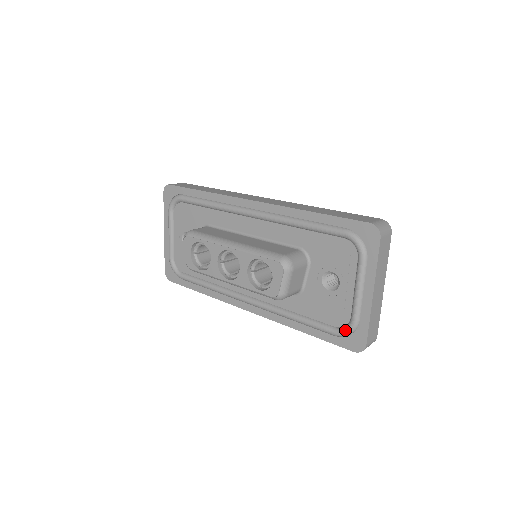
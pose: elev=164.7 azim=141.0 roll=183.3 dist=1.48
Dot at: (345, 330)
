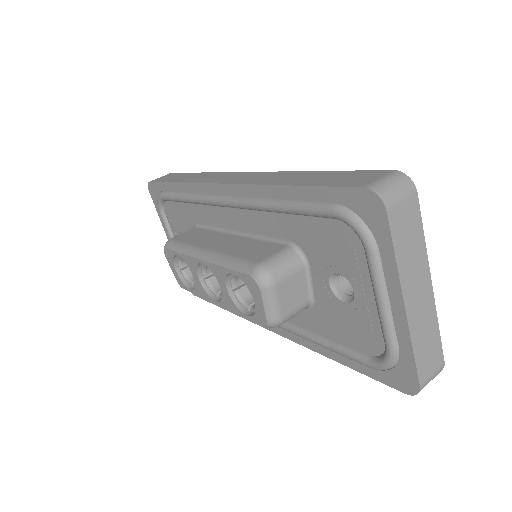
Dot at: (381, 362)
